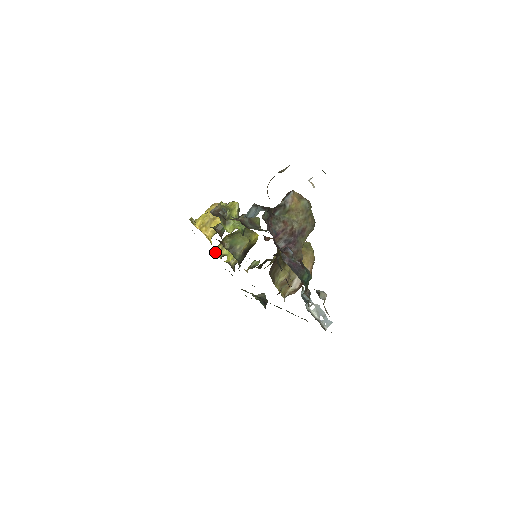
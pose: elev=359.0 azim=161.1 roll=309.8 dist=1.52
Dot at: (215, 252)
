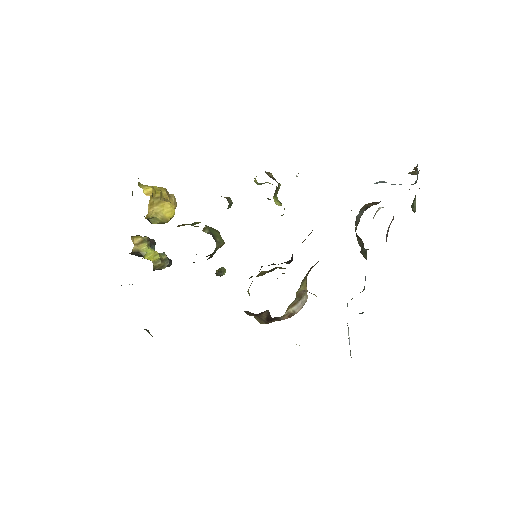
Dot at: (132, 239)
